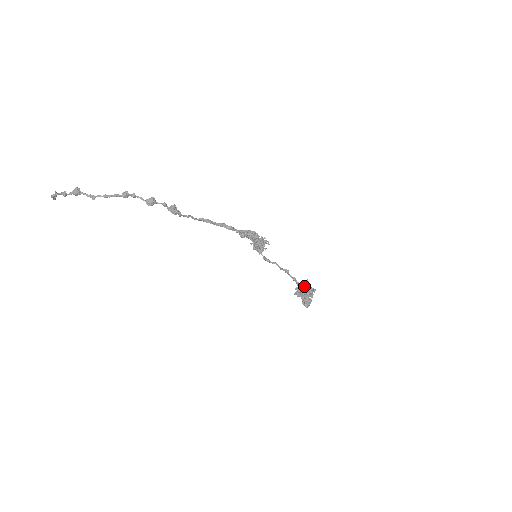
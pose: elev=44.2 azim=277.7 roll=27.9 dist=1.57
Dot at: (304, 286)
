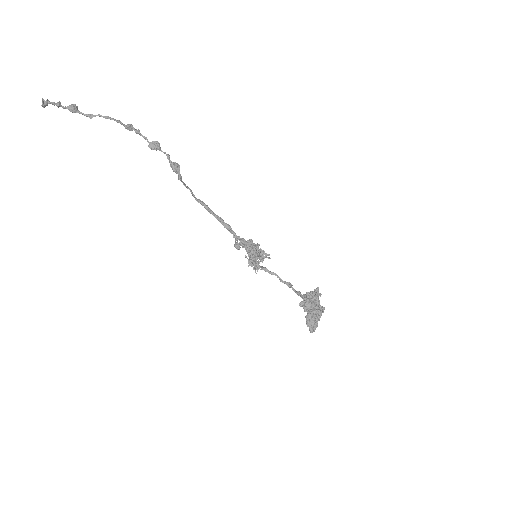
Dot at: (314, 294)
